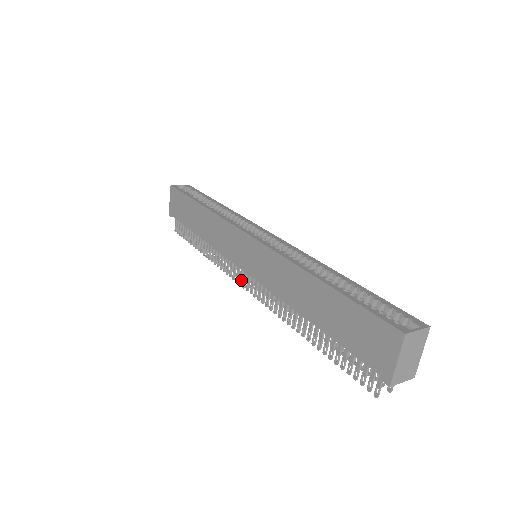
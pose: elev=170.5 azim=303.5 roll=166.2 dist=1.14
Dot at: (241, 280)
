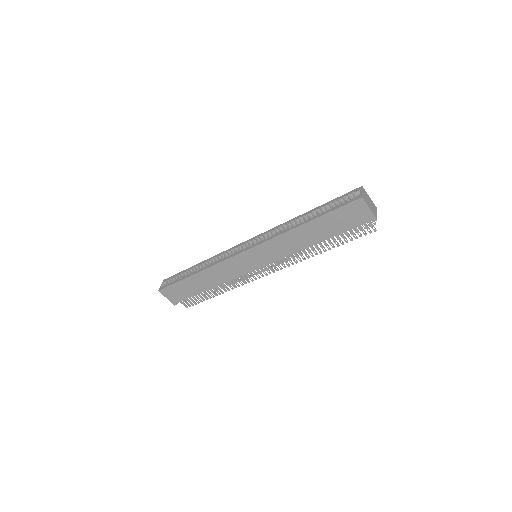
Dot at: (262, 274)
